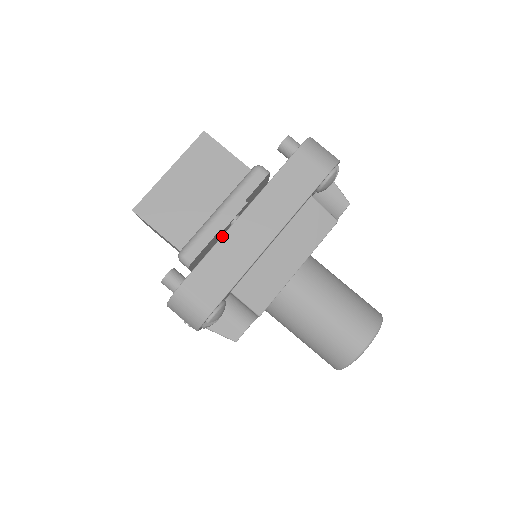
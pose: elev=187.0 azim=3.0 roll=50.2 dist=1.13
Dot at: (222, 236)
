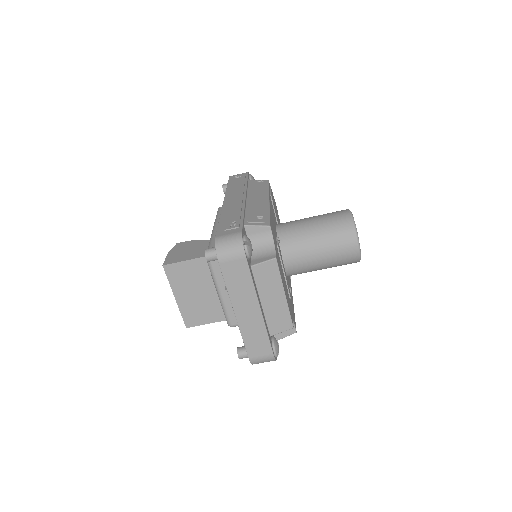
Dot at: (239, 329)
